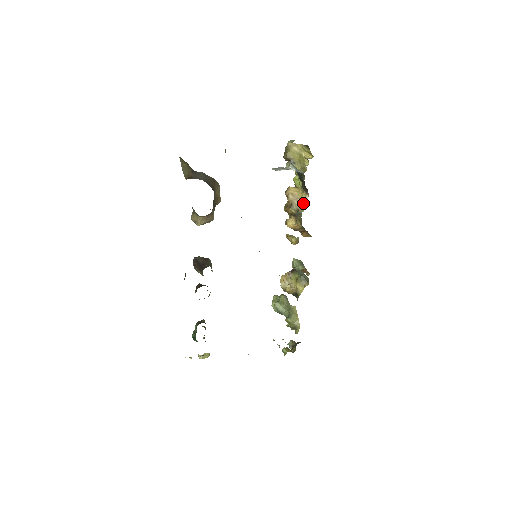
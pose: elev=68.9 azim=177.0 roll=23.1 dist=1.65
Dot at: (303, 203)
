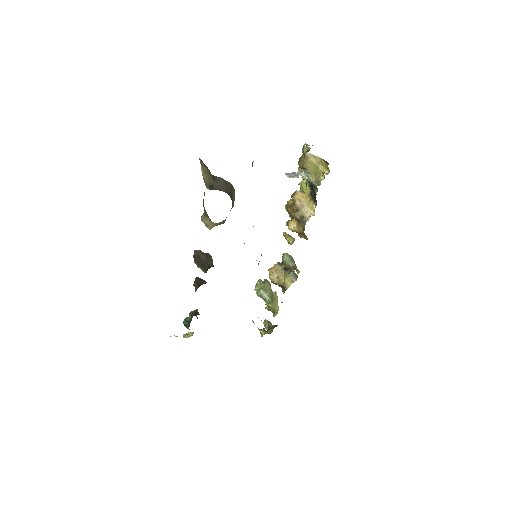
Dot at: (309, 211)
